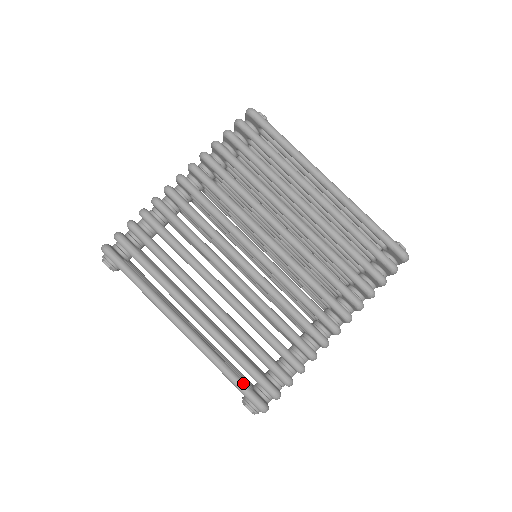
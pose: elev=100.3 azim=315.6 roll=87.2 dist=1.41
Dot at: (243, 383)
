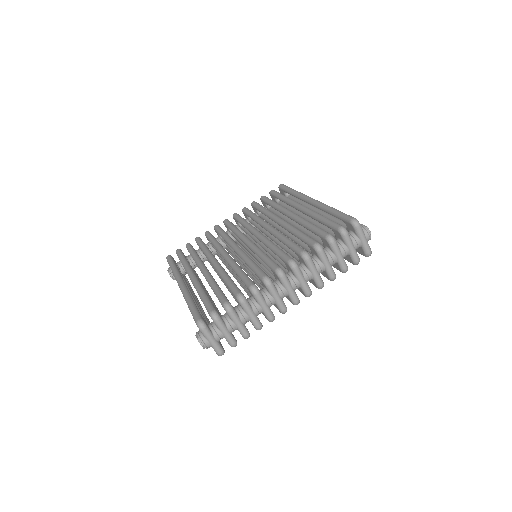
Dot at: (196, 308)
